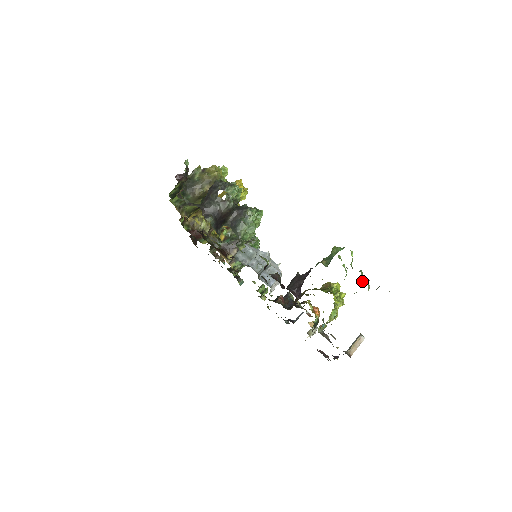
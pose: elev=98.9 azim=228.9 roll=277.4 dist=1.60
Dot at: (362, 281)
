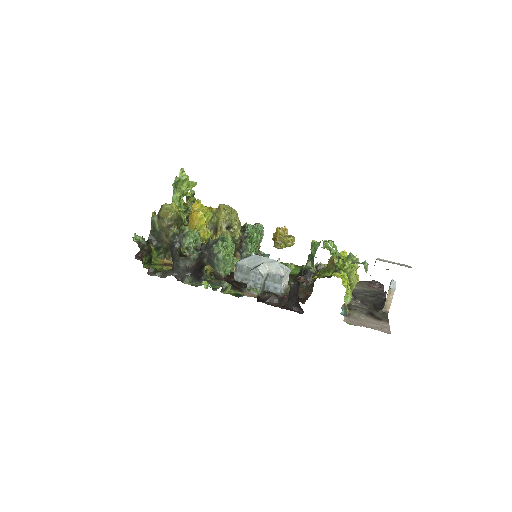
Dot at: (358, 259)
